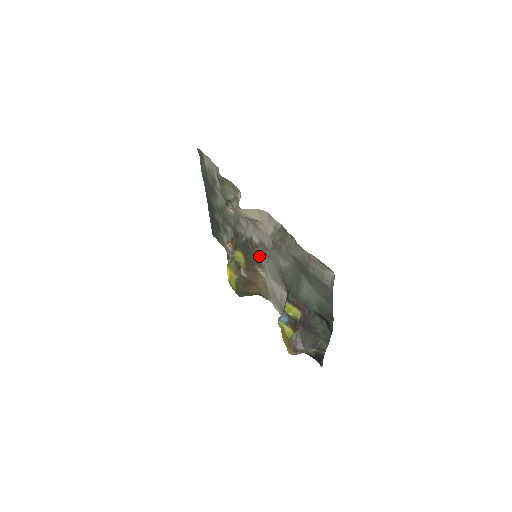
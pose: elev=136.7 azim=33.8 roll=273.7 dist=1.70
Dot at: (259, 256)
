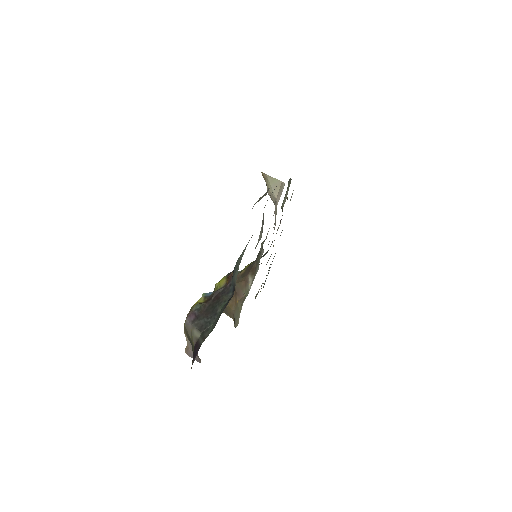
Dot at: (259, 261)
